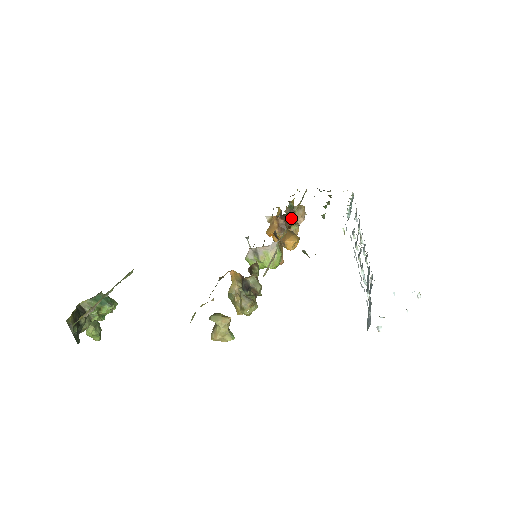
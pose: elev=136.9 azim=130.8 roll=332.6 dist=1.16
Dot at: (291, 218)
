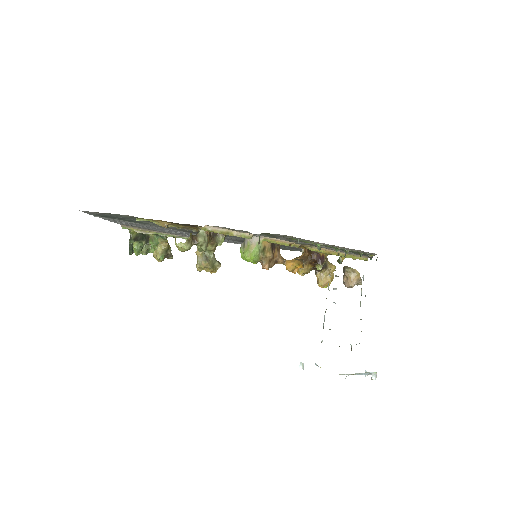
Dot at: (316, 256)
